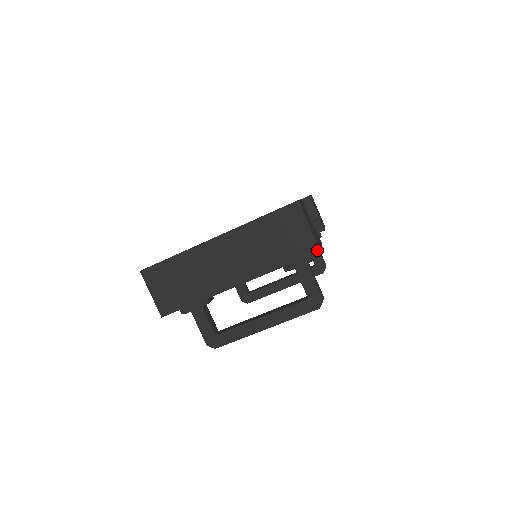
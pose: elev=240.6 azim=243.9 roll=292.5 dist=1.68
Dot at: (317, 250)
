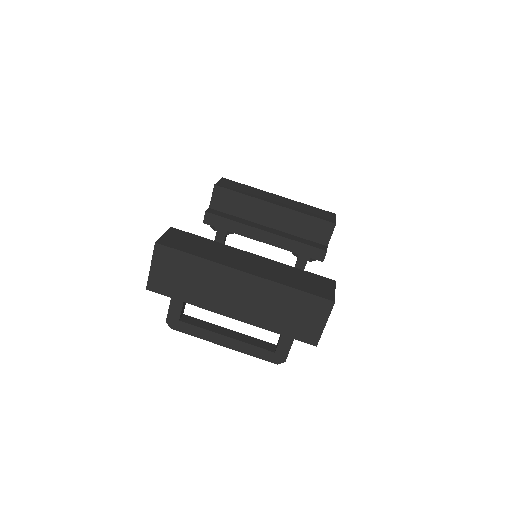
Dot at: (315, 344)
